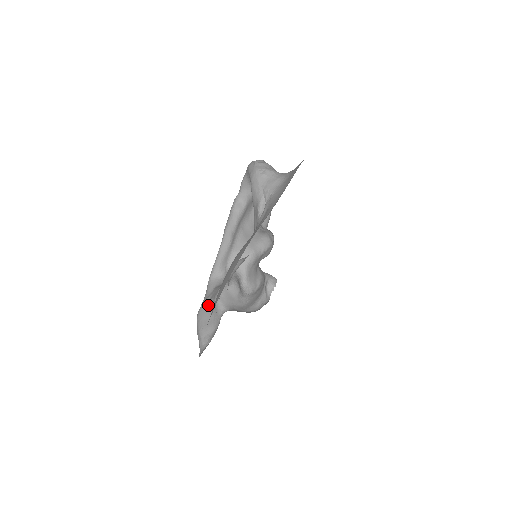
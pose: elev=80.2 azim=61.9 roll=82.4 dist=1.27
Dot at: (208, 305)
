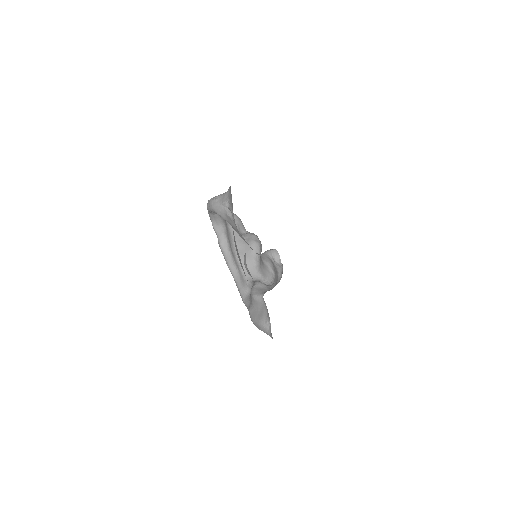
Dot at: (253, 308)
